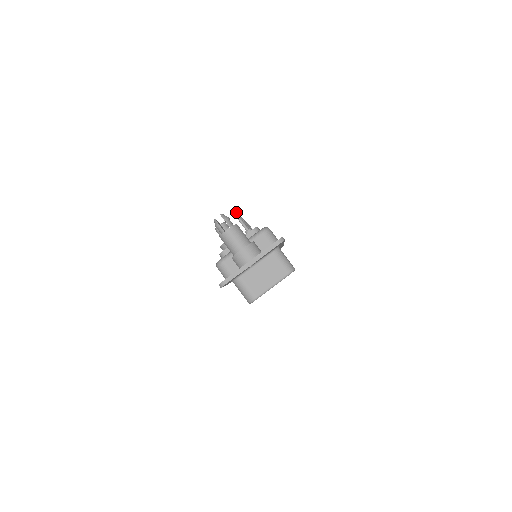
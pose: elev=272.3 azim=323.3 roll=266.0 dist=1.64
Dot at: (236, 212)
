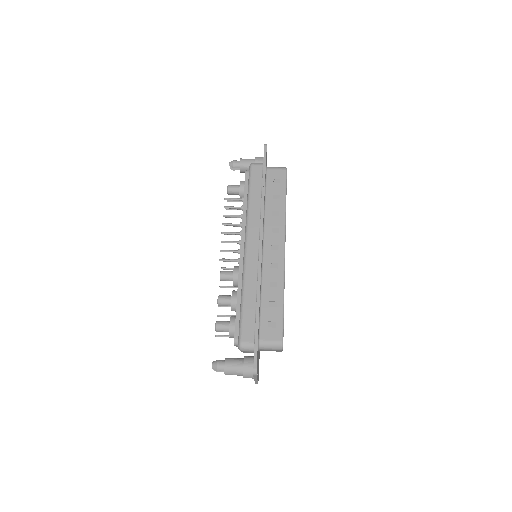
Dot at: (227, 201)
